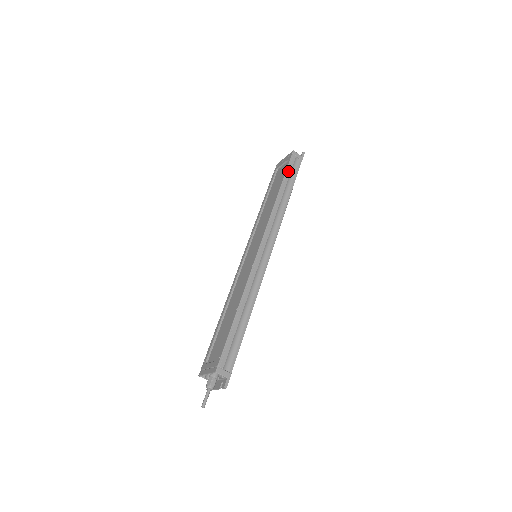
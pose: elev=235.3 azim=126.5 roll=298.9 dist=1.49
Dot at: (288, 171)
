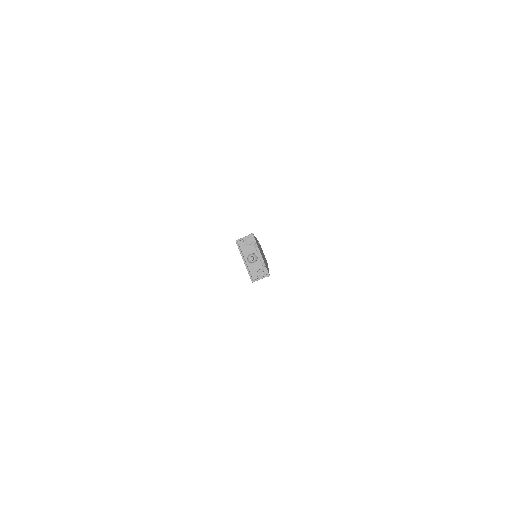
Dot at: occluded
